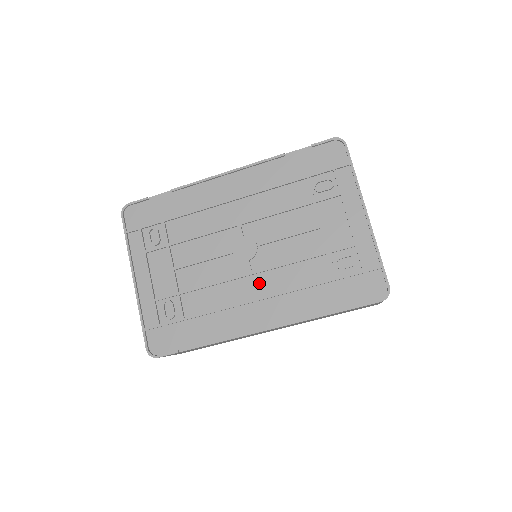
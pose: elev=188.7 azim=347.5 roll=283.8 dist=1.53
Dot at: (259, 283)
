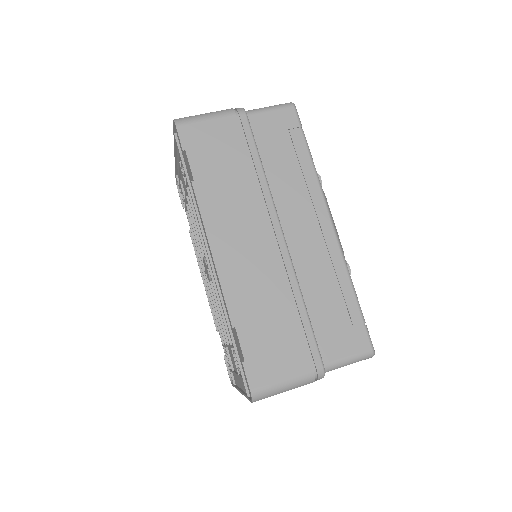
Dot at: occluded
